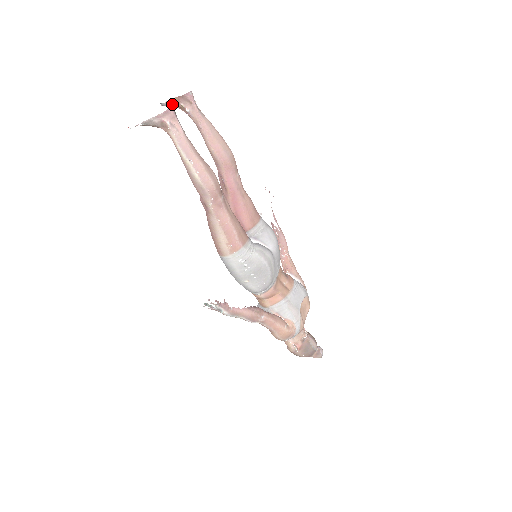
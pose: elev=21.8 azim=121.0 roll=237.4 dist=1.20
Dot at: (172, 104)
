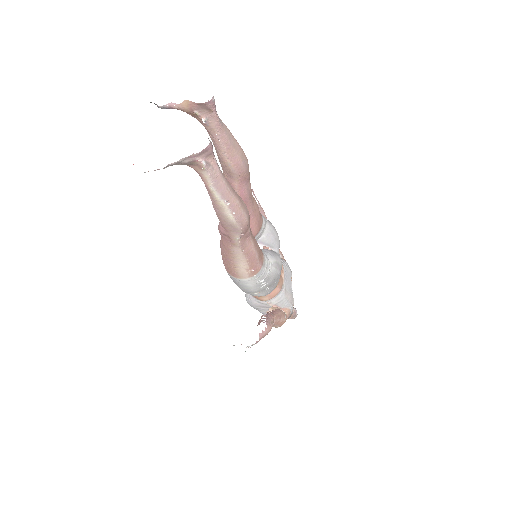
Dot at: (178, 108)
